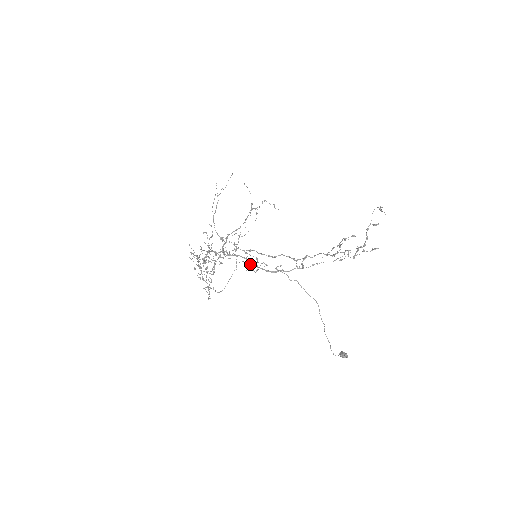
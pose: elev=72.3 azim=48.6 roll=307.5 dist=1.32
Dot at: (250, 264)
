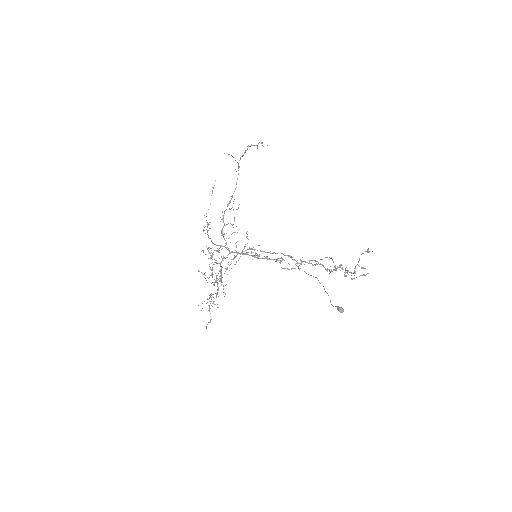
Dot at: (252, 248)
